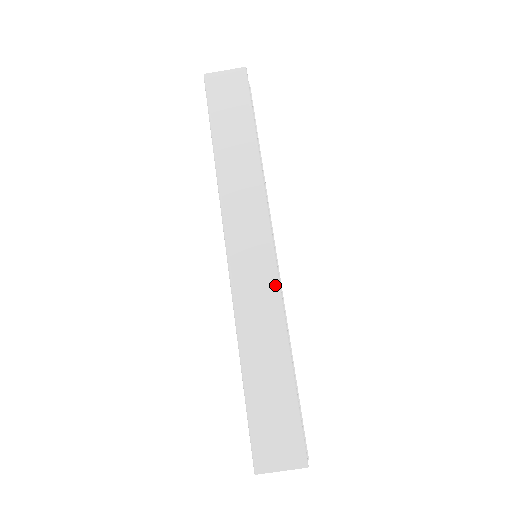
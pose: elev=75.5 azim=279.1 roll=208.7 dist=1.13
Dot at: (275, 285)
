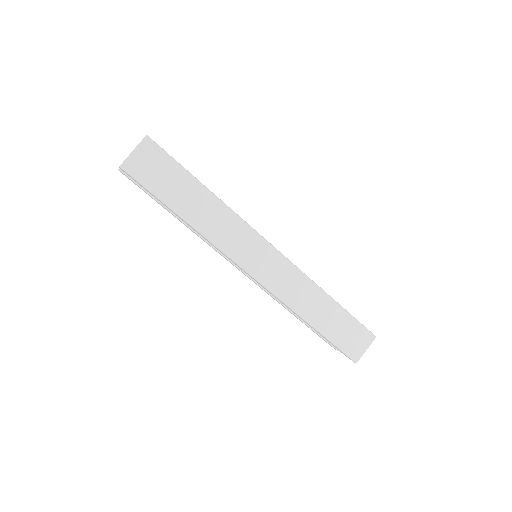
Dot at: (295, 270)
